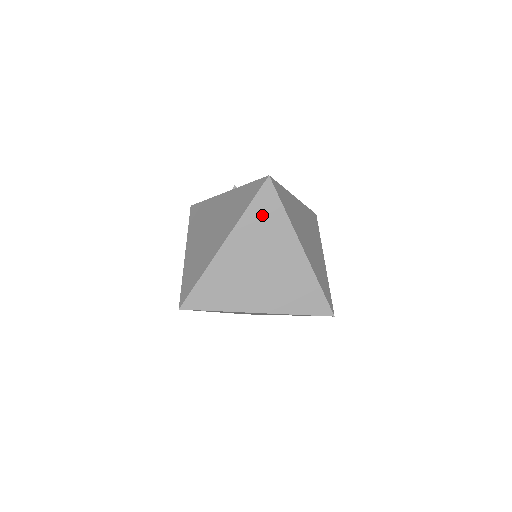
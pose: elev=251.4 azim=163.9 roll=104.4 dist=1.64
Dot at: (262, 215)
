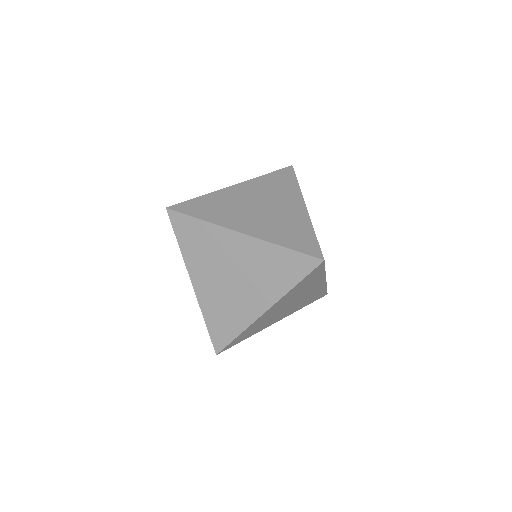
Dot at: (191, 239)
